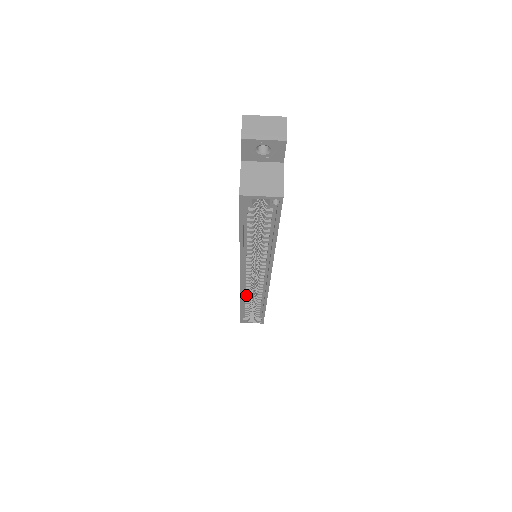
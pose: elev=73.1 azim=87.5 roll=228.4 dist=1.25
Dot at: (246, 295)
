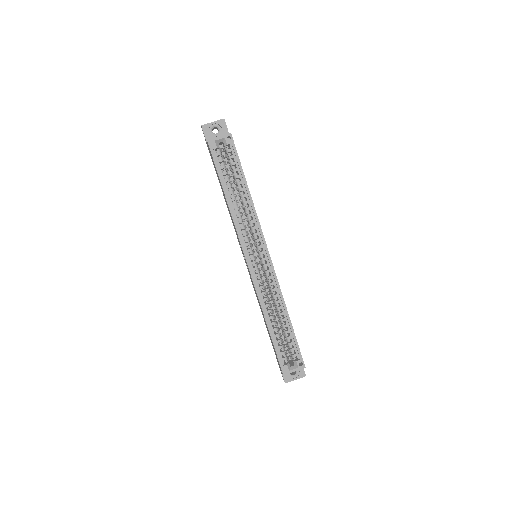
Dot at: (265, 304)
